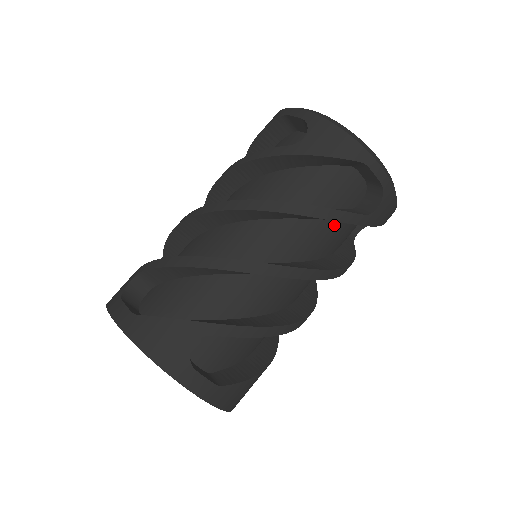
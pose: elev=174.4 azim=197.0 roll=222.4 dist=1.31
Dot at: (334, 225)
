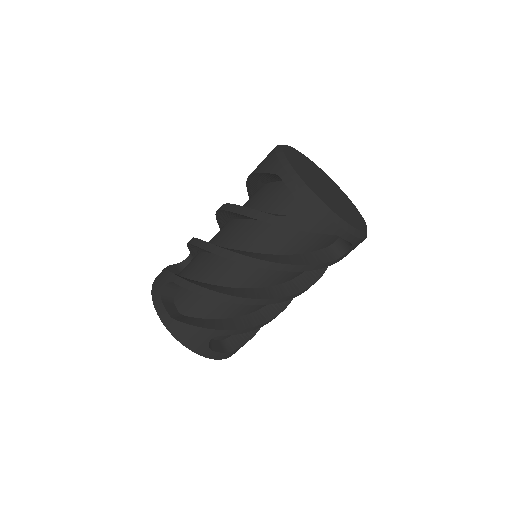
Dot at: (271, 227)
